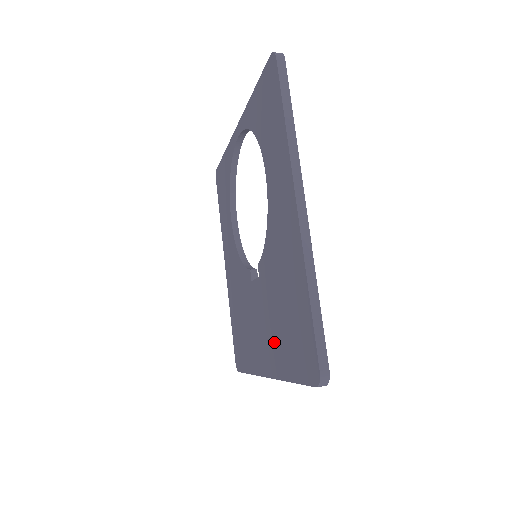
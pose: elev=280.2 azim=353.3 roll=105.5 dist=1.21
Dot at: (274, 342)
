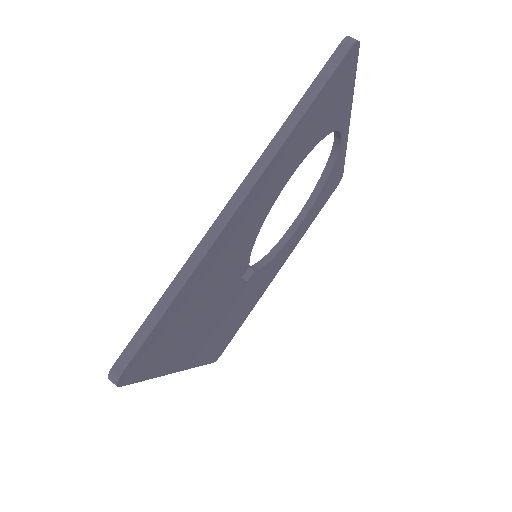
Dot at: occluded
